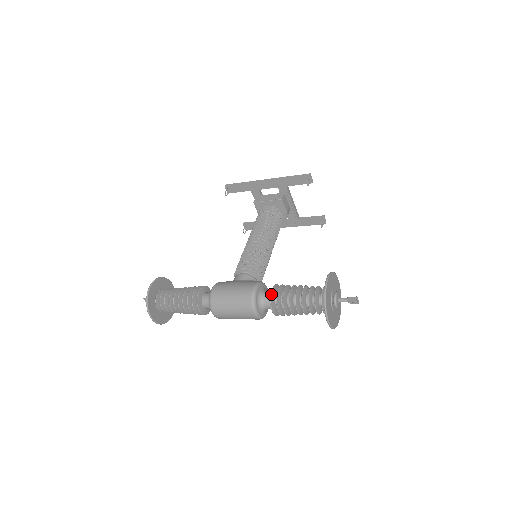
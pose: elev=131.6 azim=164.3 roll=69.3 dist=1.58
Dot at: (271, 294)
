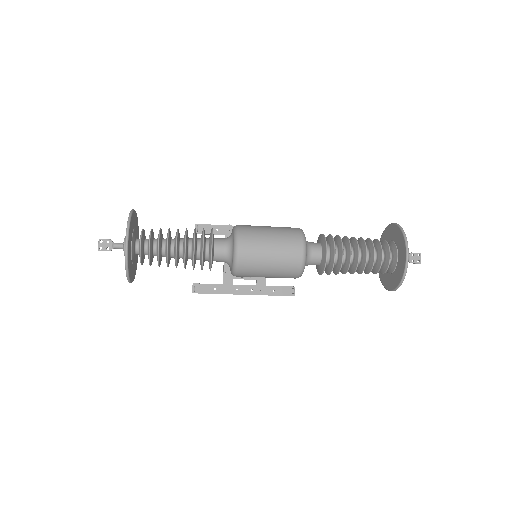
Dot at: (323, 234)
